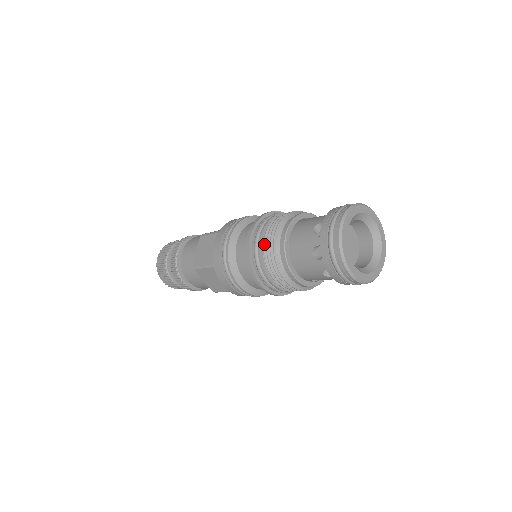
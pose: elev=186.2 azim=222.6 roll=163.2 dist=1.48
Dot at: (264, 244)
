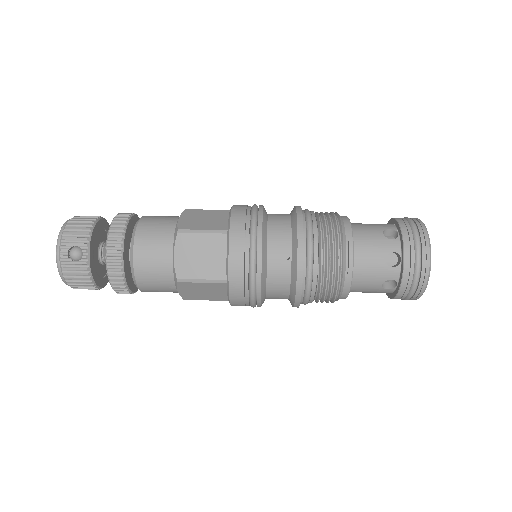
Dot at: occluded
